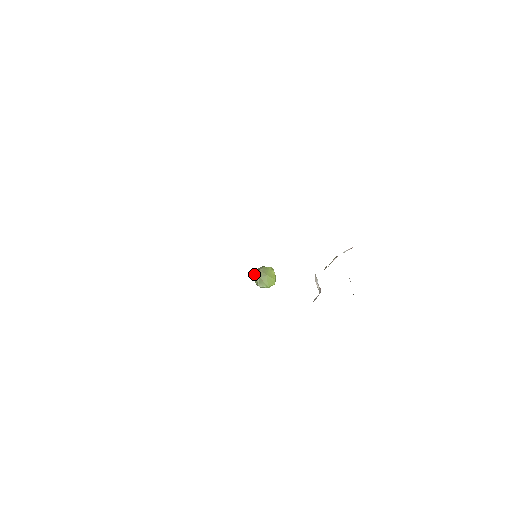
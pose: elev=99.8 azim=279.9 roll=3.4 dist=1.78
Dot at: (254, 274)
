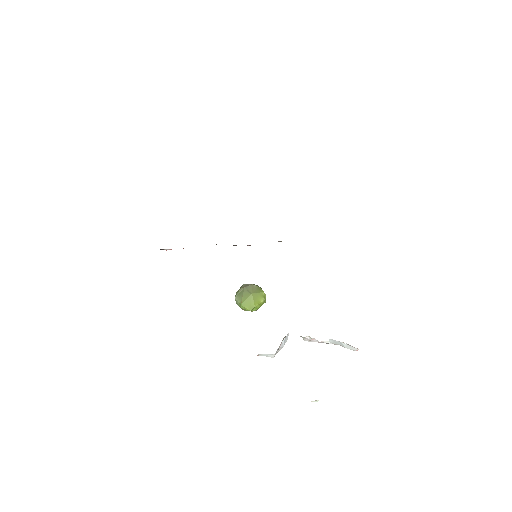
Dot at: (244, 284)
